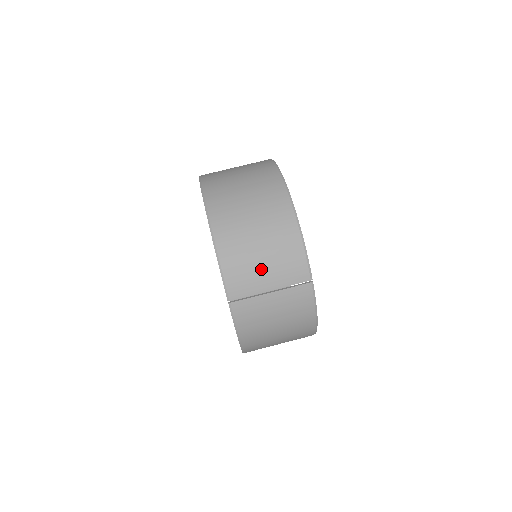
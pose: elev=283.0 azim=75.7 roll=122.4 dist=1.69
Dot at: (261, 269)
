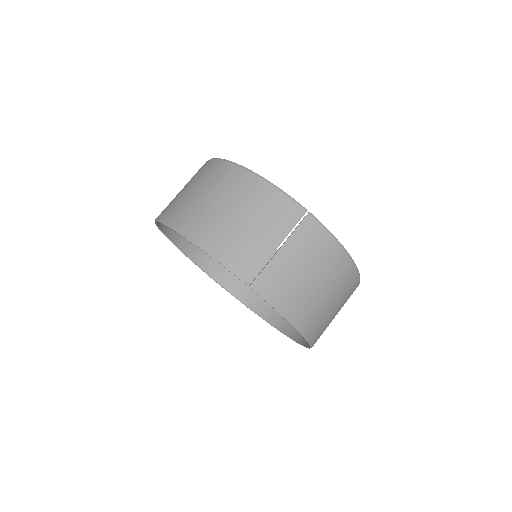
Dot at: (254, 234)
